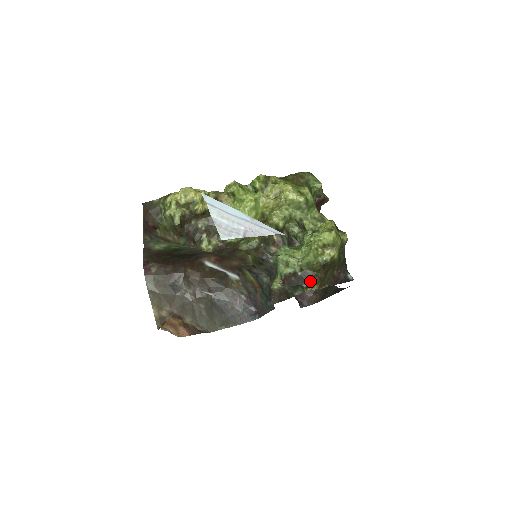
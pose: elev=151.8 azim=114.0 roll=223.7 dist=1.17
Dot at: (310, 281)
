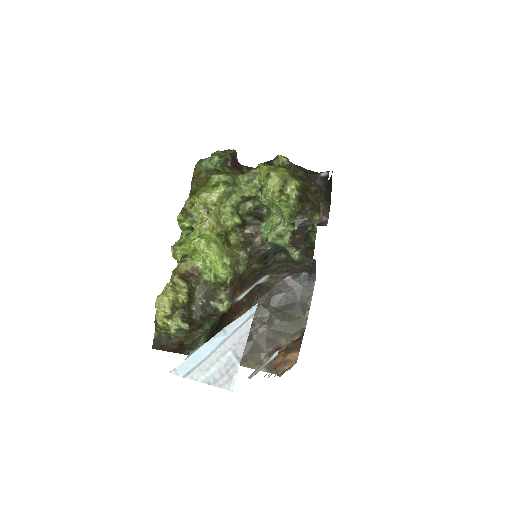
Dot at: (308, 221)
